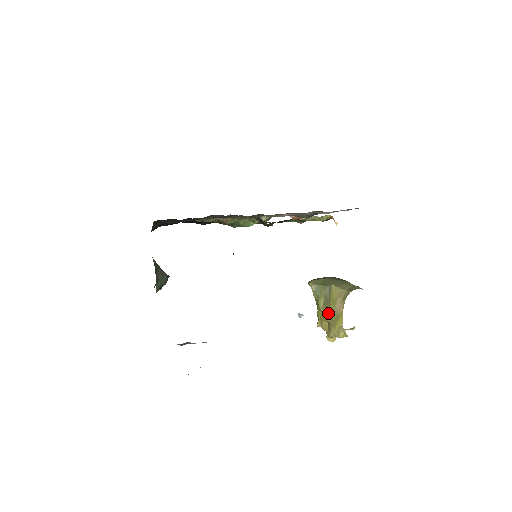
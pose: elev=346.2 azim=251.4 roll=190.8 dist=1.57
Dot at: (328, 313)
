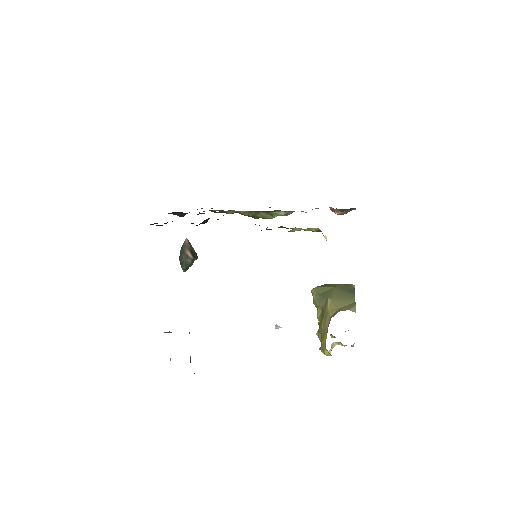
Dot at: (320, 326)
